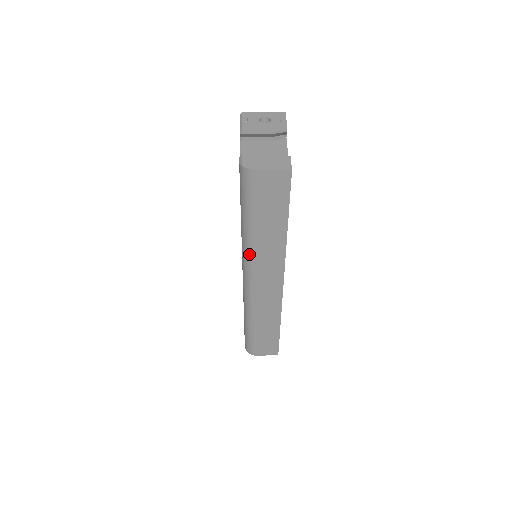
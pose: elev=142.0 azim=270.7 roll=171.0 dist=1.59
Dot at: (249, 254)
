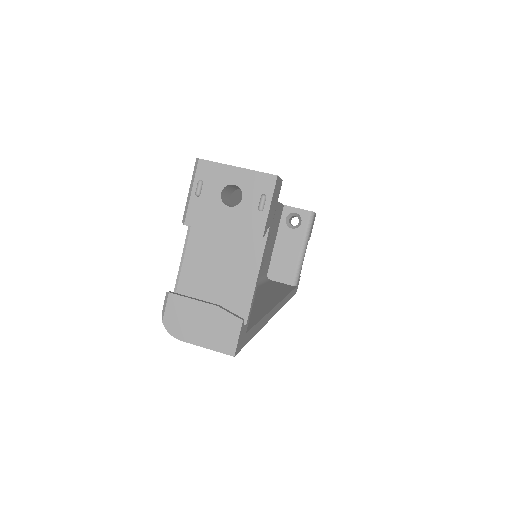
Dot at: occluded
